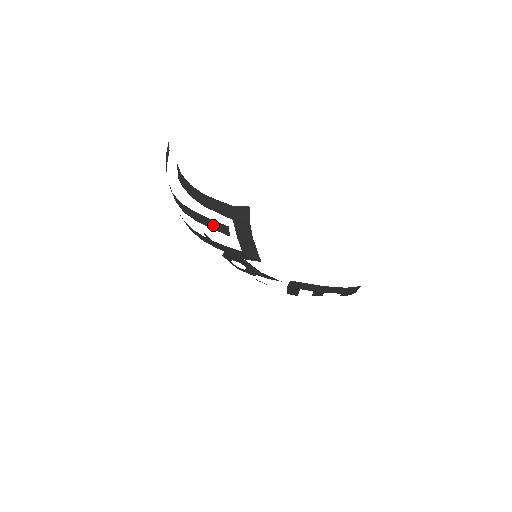
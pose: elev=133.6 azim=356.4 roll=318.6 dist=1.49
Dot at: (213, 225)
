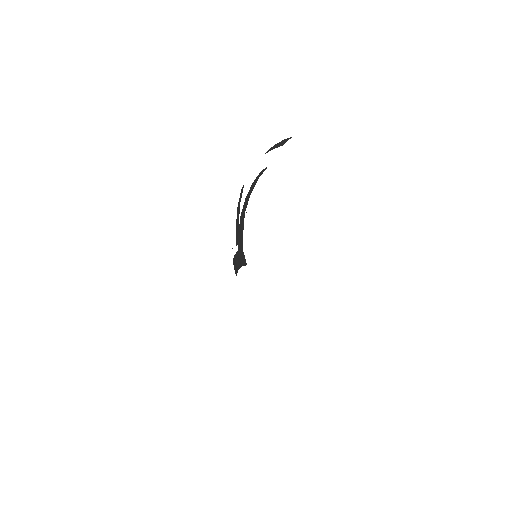
Dot at: (237, 227)
